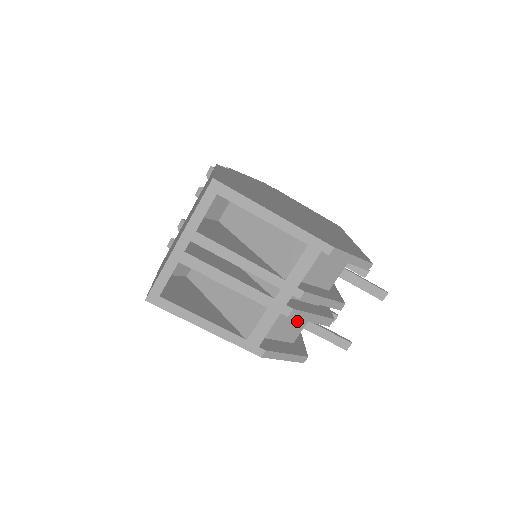
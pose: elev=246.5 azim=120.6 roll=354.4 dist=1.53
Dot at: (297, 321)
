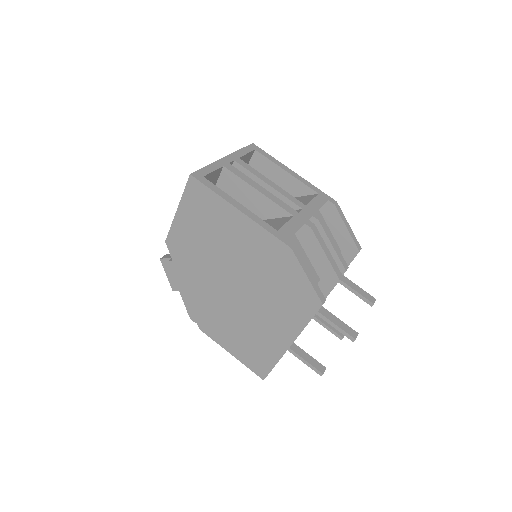
Dot at: occluded
